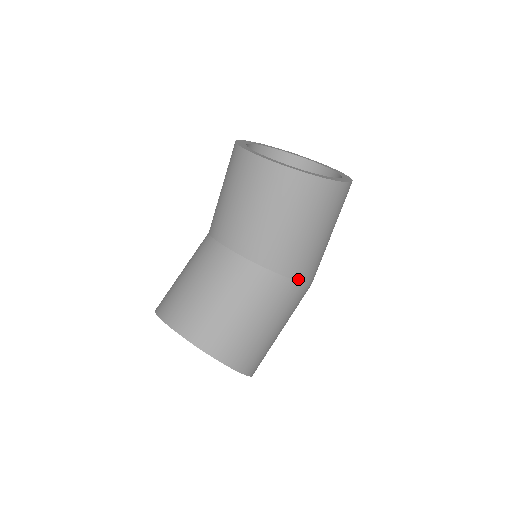
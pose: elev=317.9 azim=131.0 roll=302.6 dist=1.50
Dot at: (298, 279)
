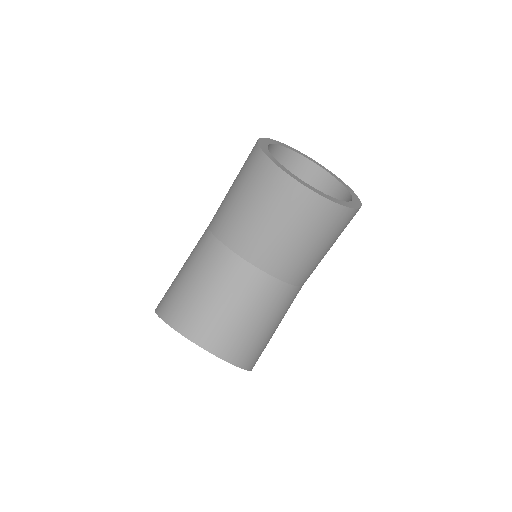
Dot at: (303, 284)
